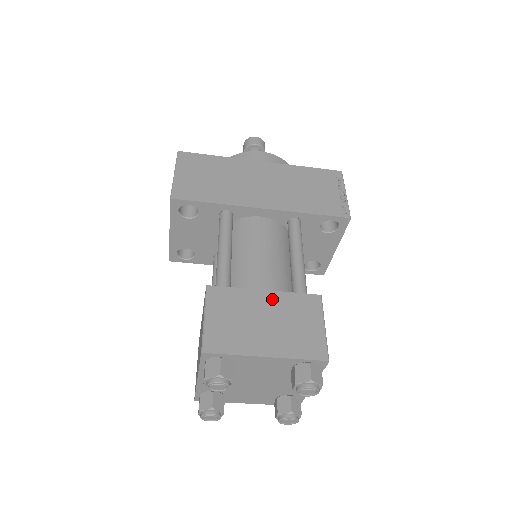
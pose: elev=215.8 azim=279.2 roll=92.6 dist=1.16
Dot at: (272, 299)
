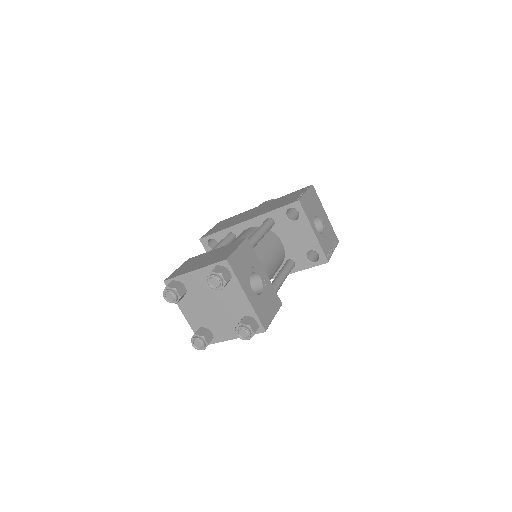
Dot at: (217, 250)
